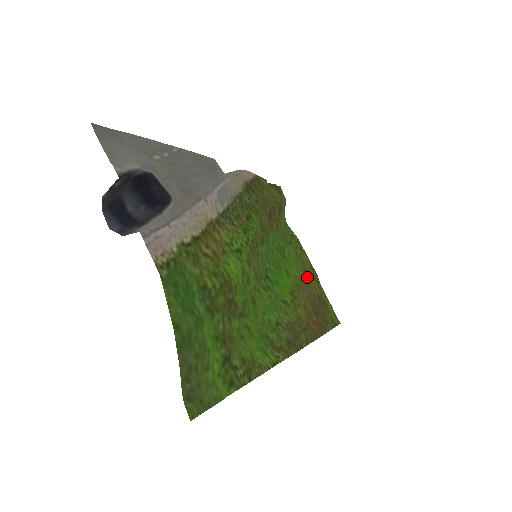
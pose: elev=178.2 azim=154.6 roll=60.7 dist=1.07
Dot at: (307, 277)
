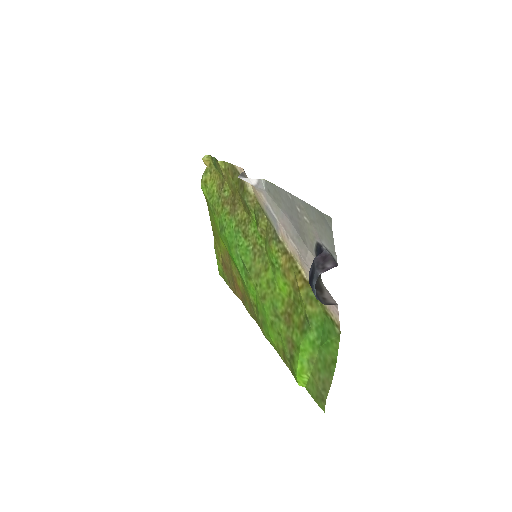
Dot at: (220, 243)
